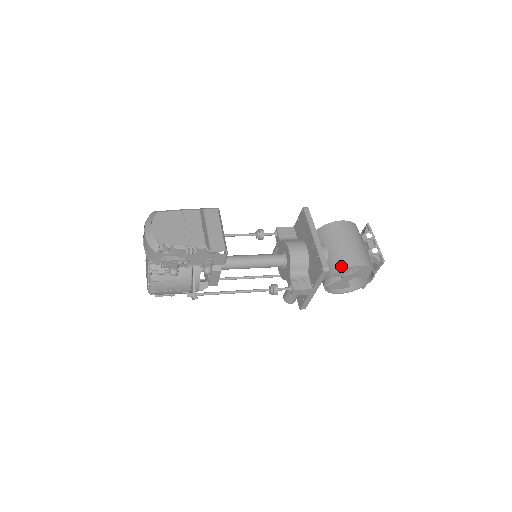
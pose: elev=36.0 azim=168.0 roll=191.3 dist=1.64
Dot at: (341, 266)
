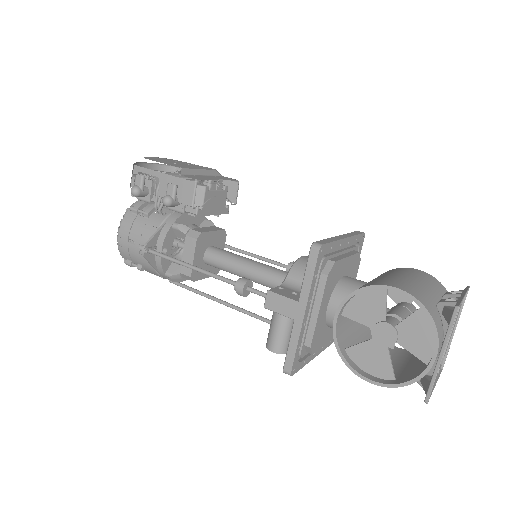
Dot at: (364, 285)
